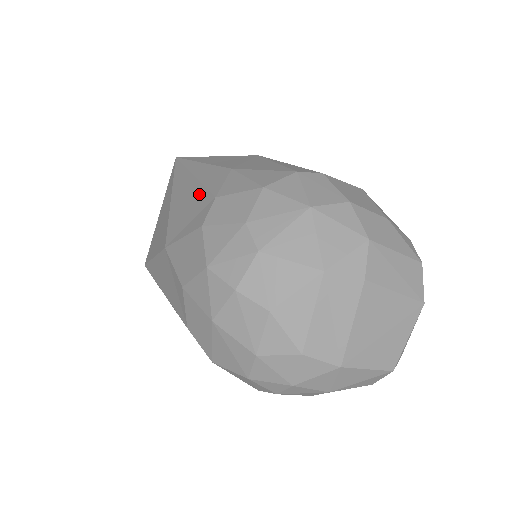
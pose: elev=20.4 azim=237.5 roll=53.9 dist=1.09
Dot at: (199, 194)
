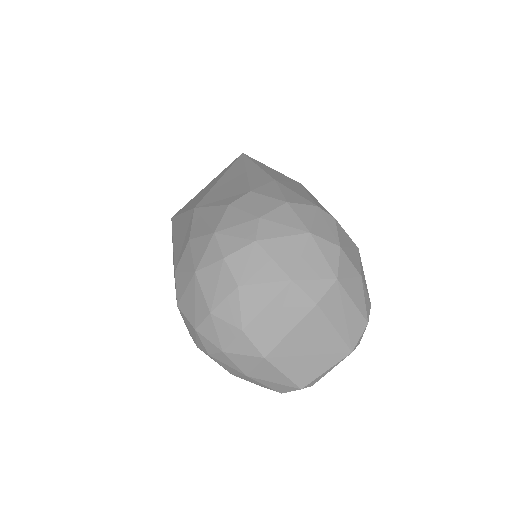
Dot at: (241, 184)
